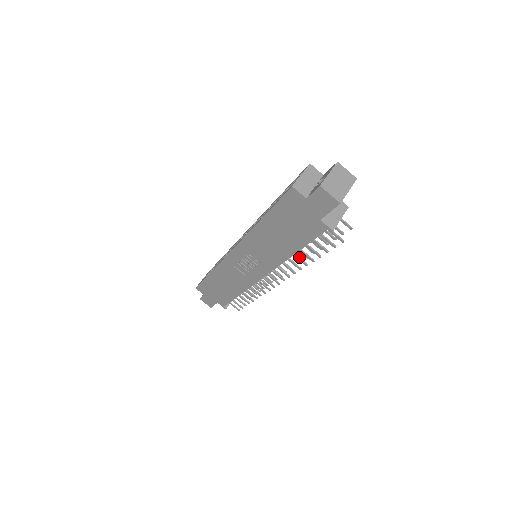
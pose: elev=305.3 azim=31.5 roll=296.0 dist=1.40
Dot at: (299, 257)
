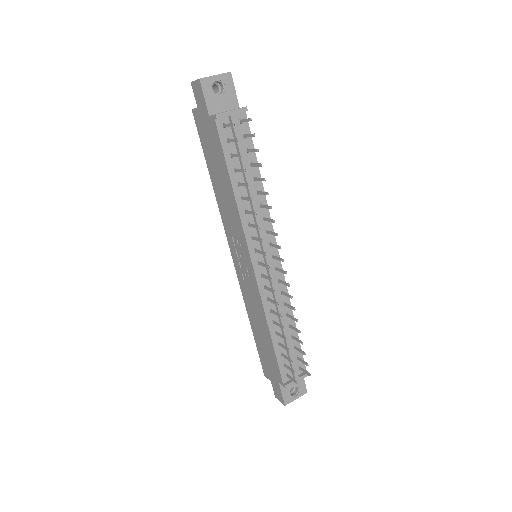
Dot at: (246, 197)
